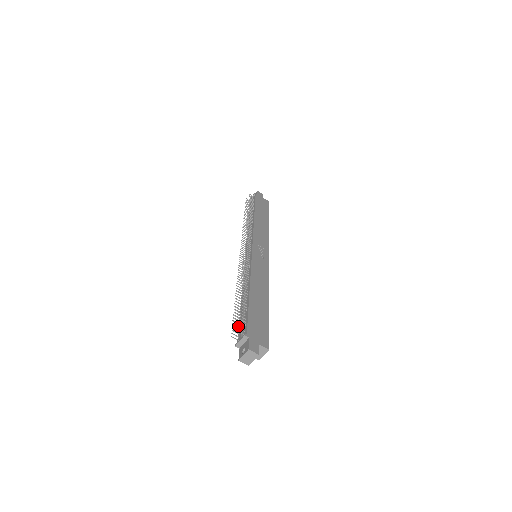
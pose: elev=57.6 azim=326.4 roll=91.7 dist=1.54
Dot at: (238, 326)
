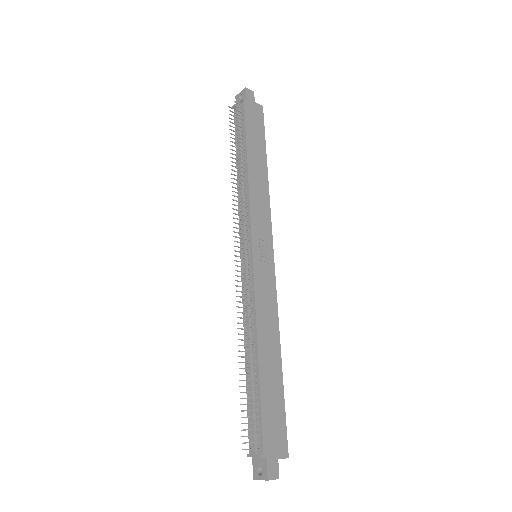
Dot at: occluded
